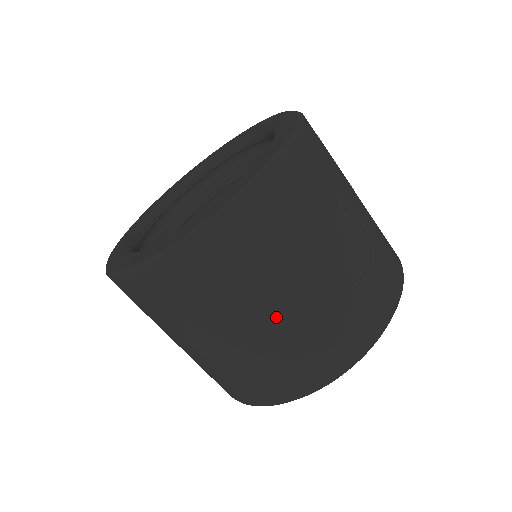
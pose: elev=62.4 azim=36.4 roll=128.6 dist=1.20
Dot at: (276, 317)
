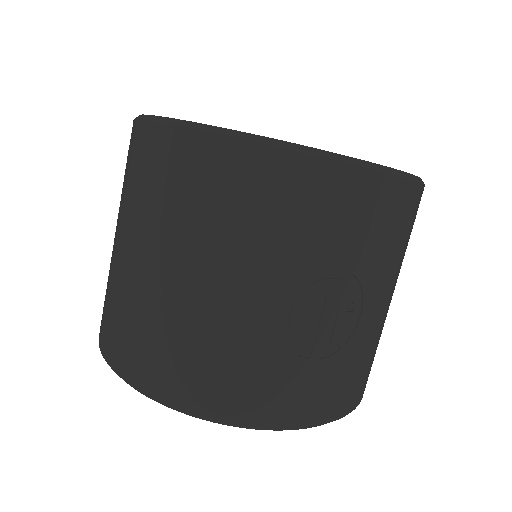
Dot at: (192, 285)
